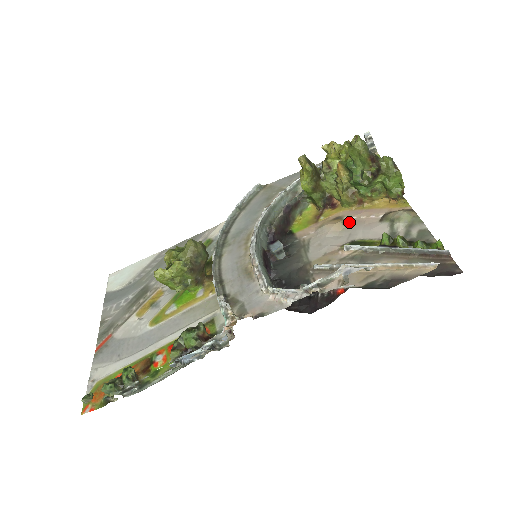
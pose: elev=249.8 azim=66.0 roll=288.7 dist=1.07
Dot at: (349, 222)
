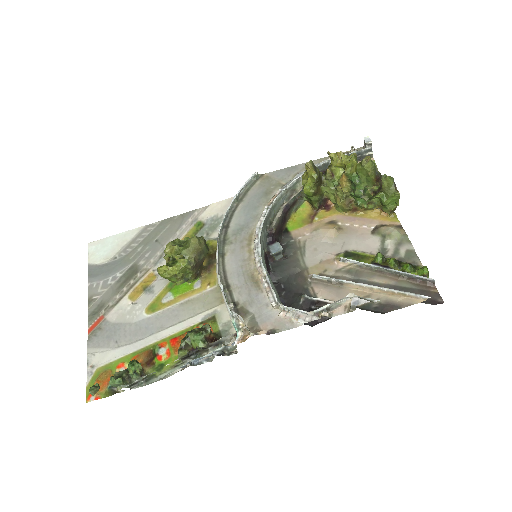
Dot at: (343, 229)
